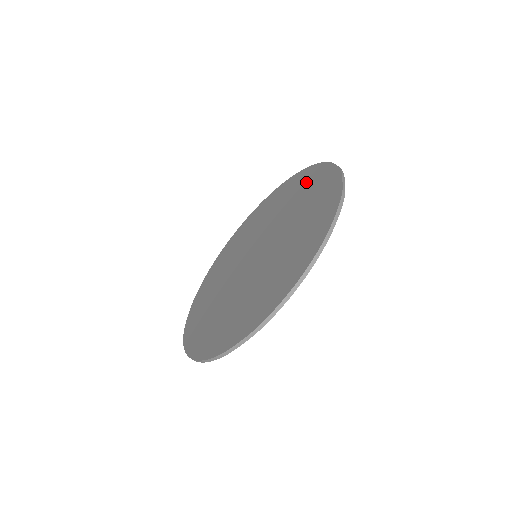
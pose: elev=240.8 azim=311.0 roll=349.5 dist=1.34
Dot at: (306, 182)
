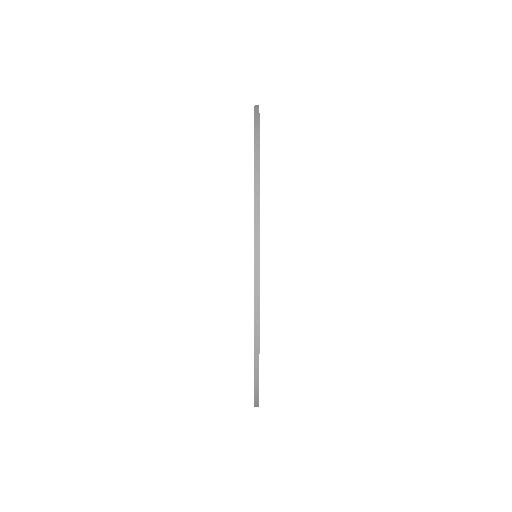
Dot at: occluded
